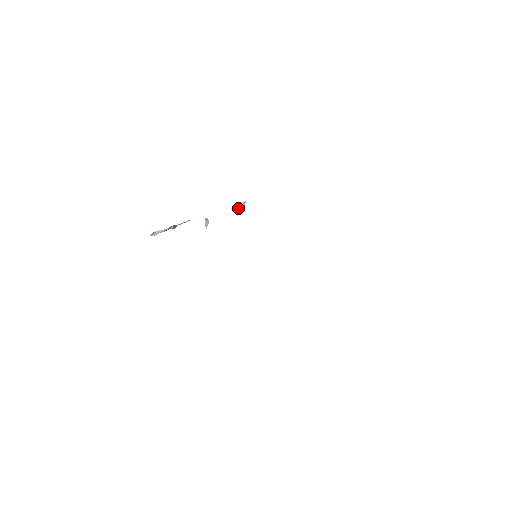
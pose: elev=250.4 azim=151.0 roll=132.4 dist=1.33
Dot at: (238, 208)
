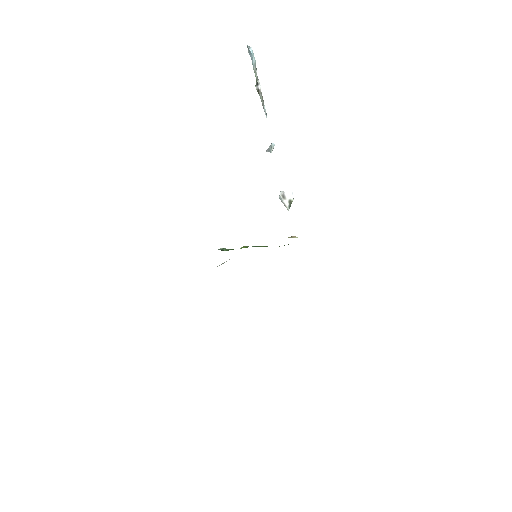
Dot at: (283, 201)
